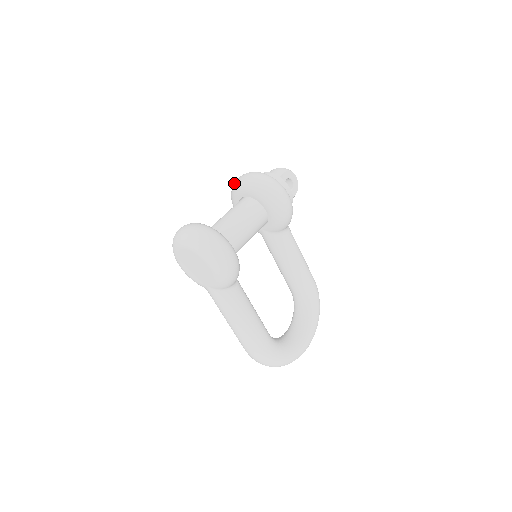
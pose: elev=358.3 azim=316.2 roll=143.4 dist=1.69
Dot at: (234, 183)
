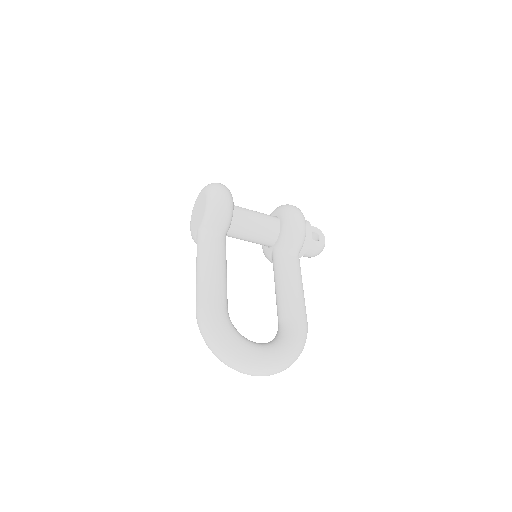
Dot at: occluded
